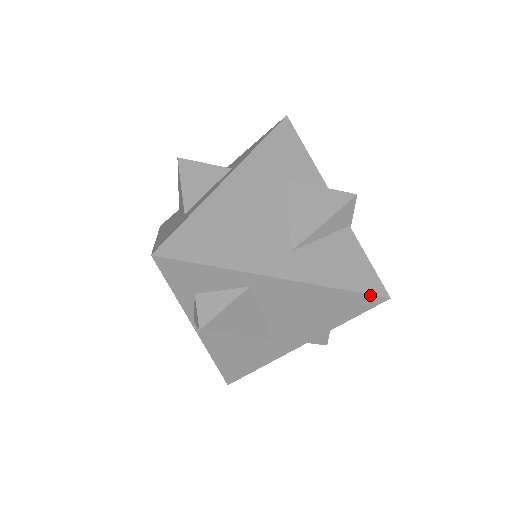
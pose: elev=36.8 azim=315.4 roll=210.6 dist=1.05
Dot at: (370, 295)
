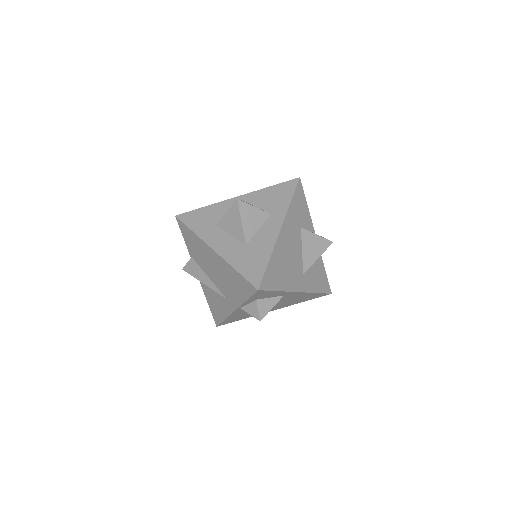
Dot at: (326, 293)
